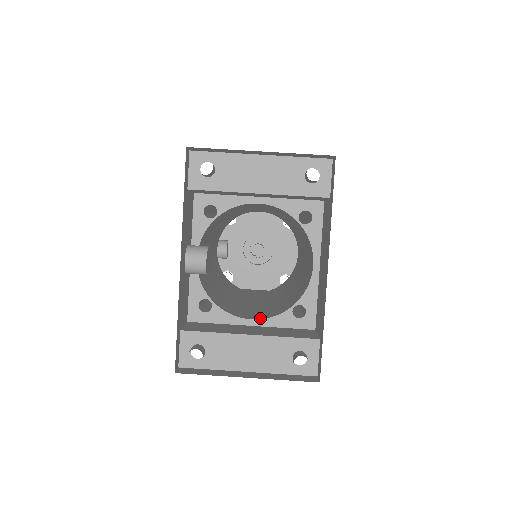
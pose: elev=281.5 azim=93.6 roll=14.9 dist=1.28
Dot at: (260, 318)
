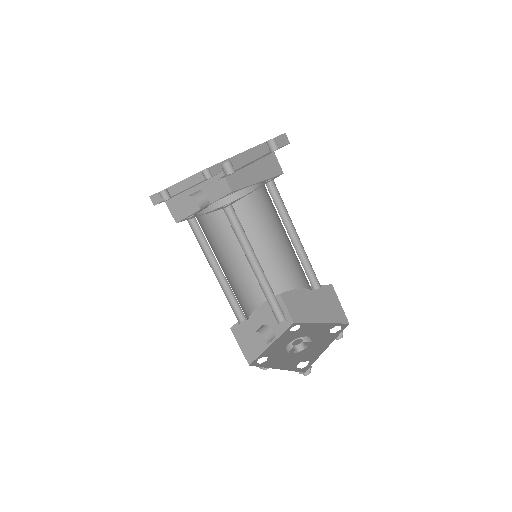
Dot at: occluded
